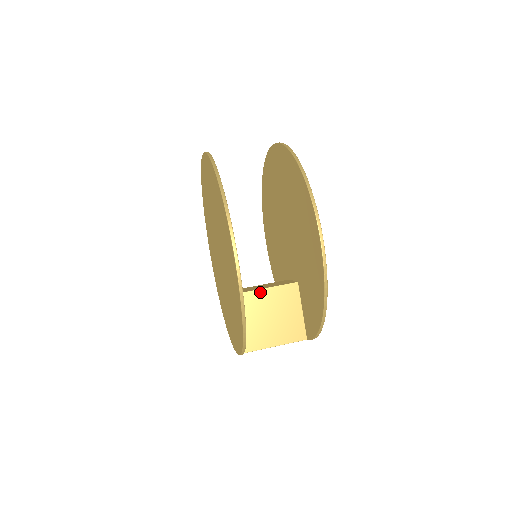
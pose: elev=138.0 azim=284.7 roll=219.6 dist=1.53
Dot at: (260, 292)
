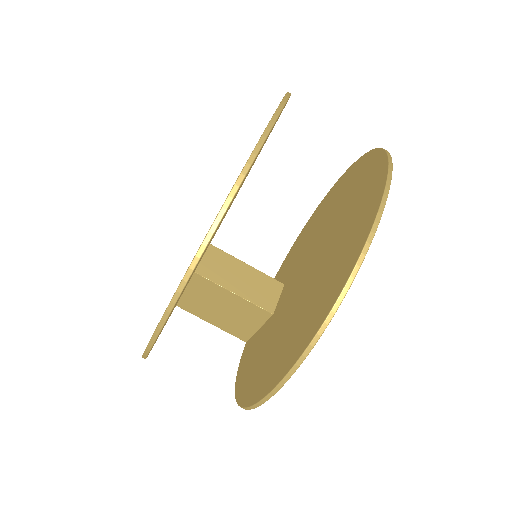
Dot at: (226, 292)
